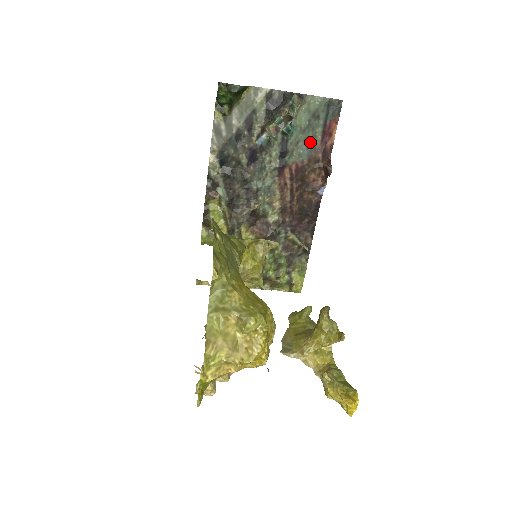
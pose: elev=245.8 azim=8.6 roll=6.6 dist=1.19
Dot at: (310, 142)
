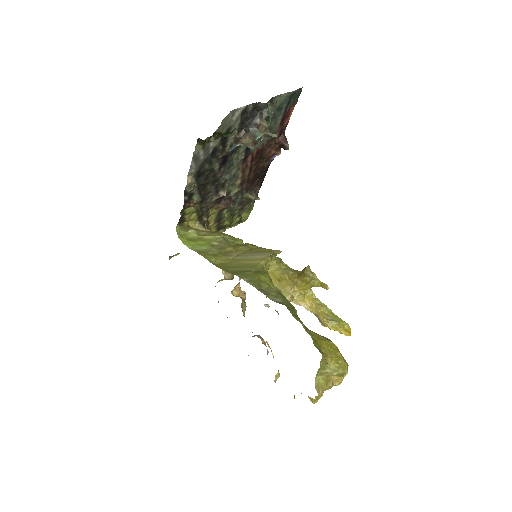
Dot at: (271, 129)
